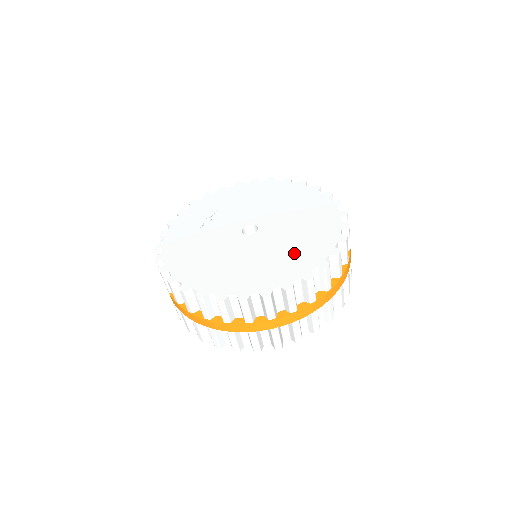
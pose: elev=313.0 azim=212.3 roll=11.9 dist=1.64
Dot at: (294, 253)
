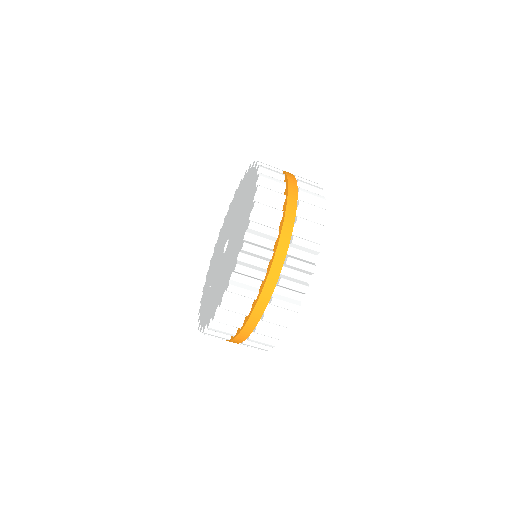
Dot at: (245, 204)
